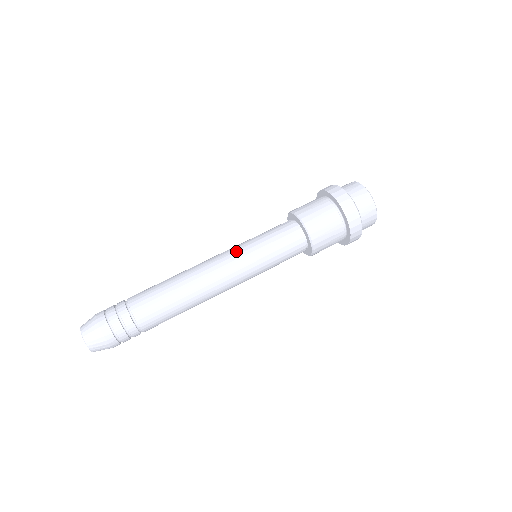
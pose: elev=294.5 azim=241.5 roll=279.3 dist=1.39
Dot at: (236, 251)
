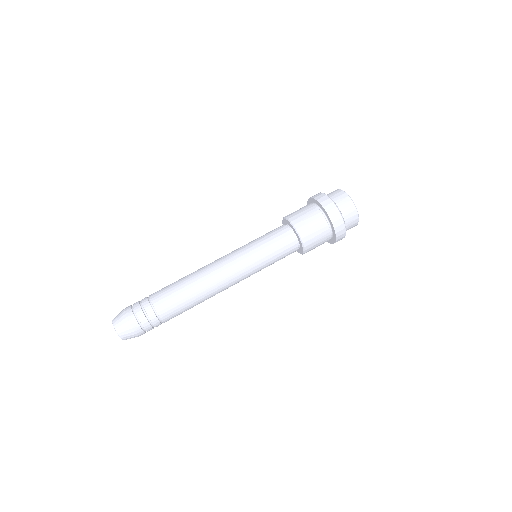
Dot at: (241, 256)
